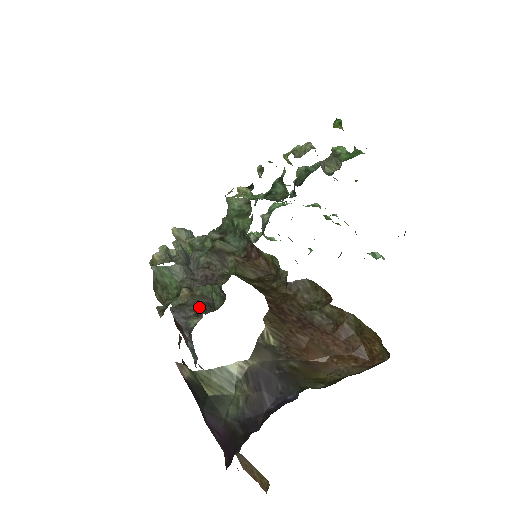
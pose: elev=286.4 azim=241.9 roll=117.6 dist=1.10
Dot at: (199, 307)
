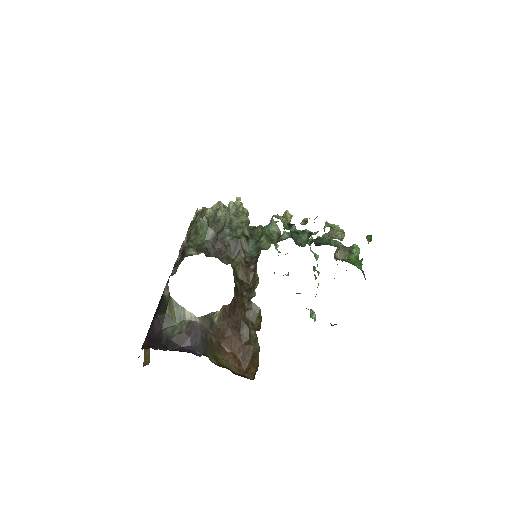
Dot at: occluded
